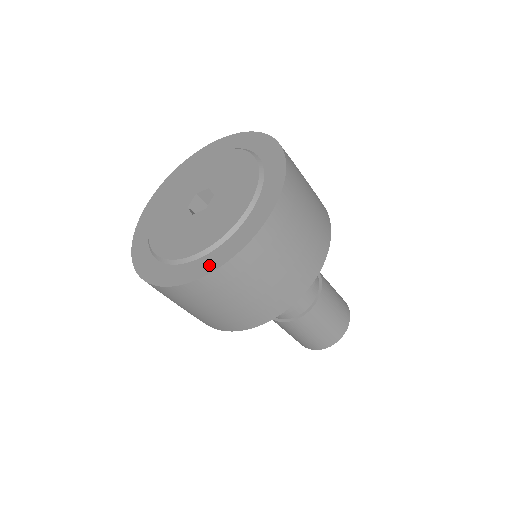
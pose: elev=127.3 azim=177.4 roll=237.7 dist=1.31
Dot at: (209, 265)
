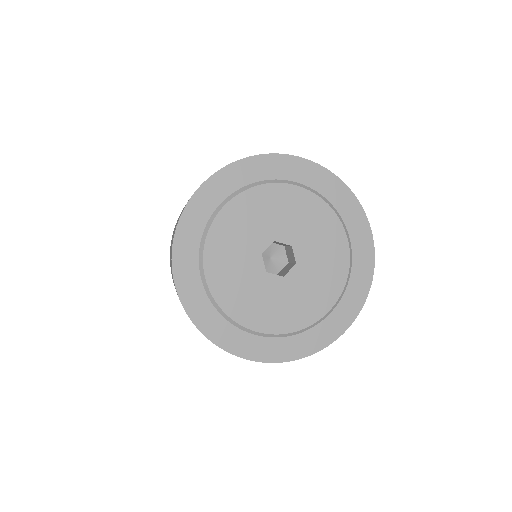
Dot at: (353, 307)
